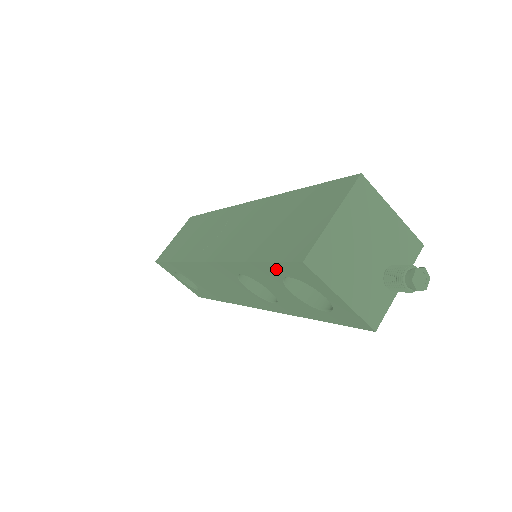
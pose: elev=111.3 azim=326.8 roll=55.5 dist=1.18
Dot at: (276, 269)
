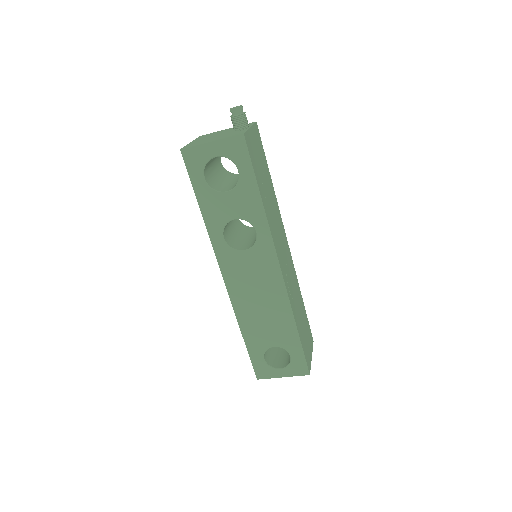
Dot at: (198, 184)
